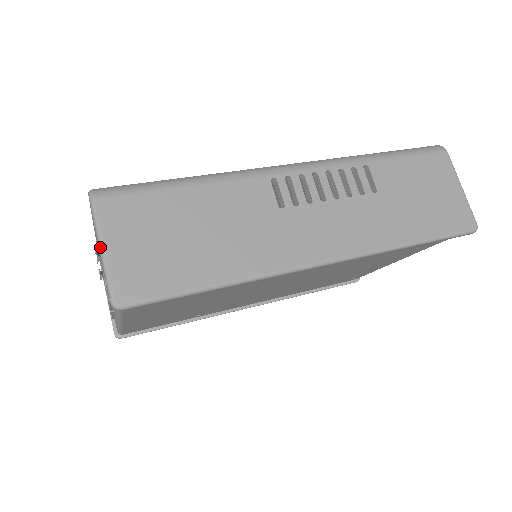
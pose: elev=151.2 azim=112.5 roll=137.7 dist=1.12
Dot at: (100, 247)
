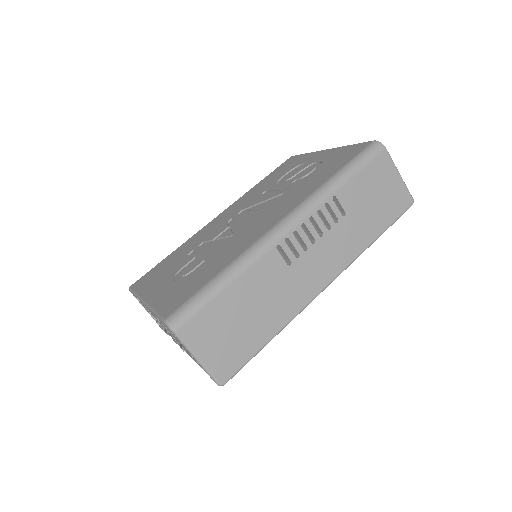
Dot at: (195, 358)
